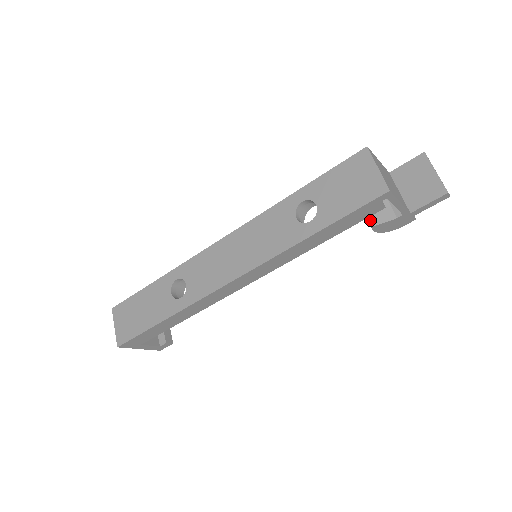
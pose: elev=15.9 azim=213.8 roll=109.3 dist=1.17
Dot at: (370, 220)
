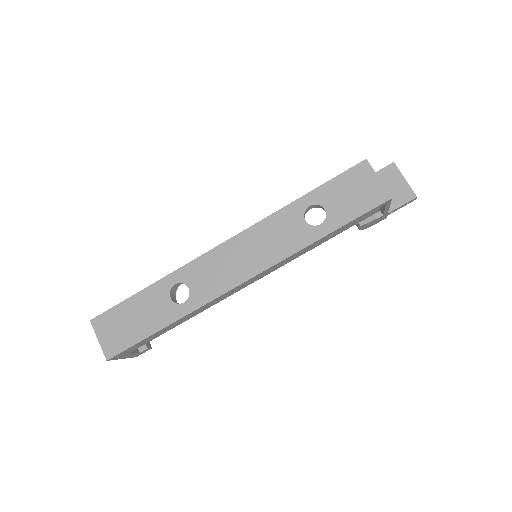
Dot at: occluded
